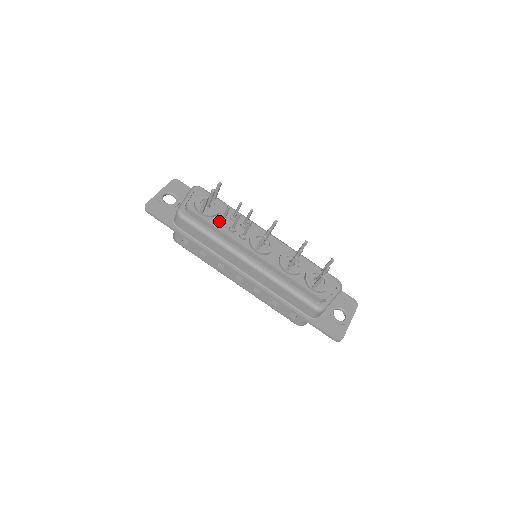
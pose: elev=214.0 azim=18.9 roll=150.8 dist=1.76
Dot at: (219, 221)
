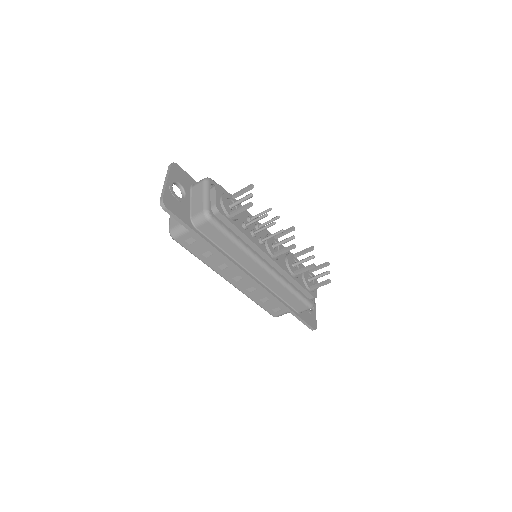
Dot at: (245, 225)
